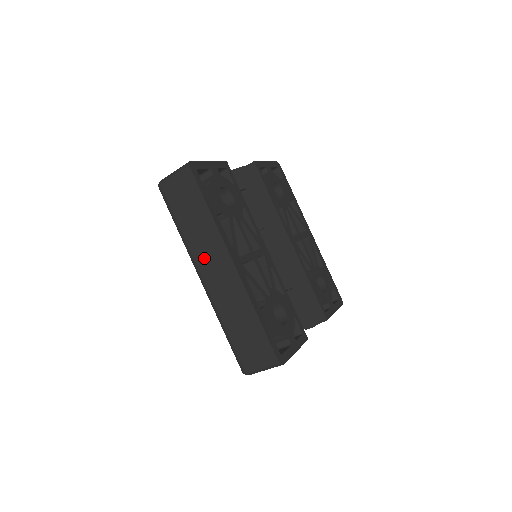
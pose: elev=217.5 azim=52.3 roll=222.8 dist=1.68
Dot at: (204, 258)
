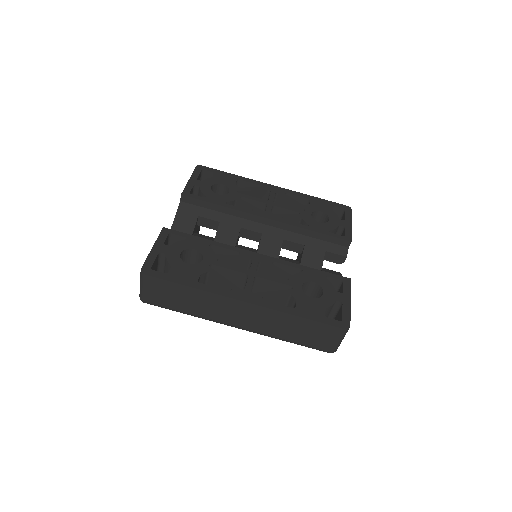
Dot at: (223, 316)
